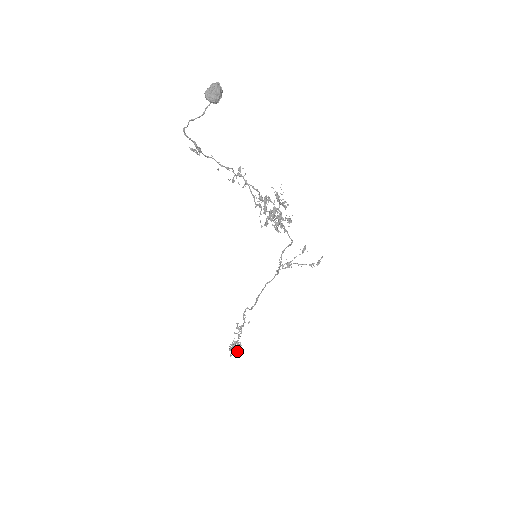
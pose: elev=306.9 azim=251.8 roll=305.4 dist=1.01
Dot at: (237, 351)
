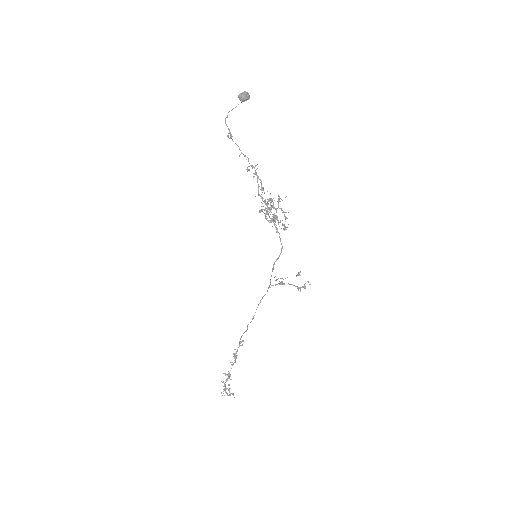
Dot at: occluded
